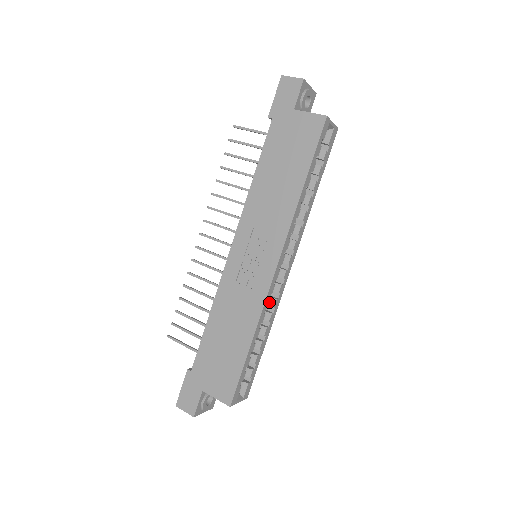
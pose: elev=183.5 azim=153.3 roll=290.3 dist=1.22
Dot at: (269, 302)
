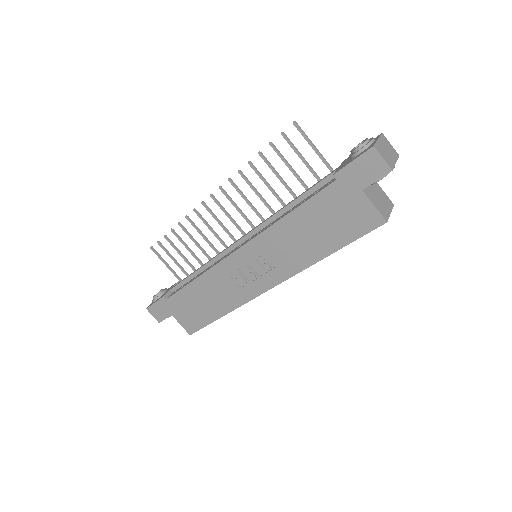
Dot at: occluded
